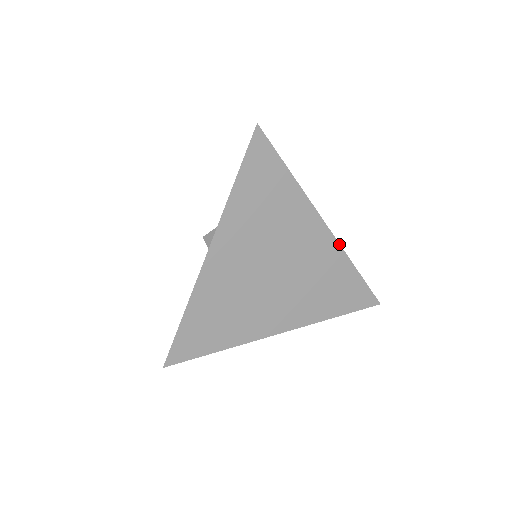
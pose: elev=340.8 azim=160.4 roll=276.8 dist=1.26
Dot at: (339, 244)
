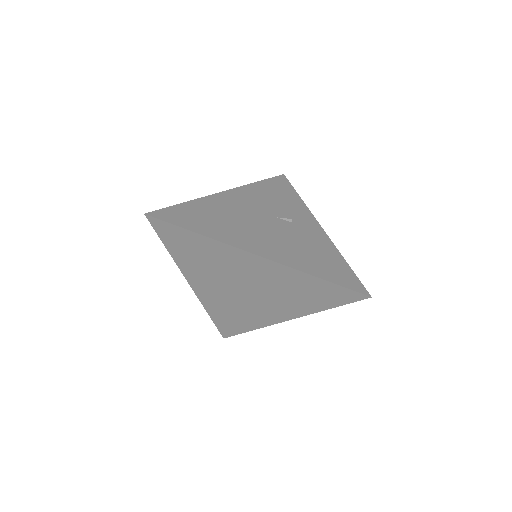
Dot at: (284, 265)
